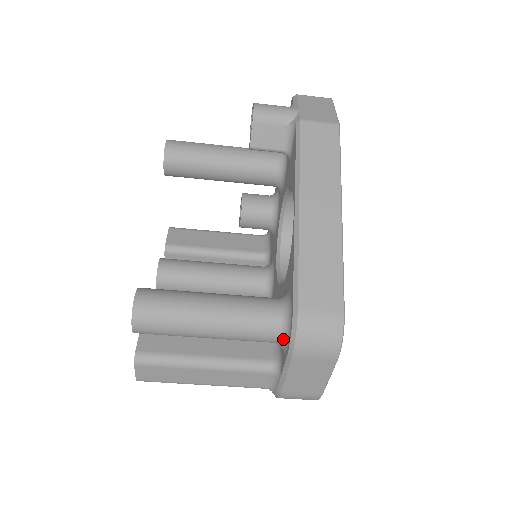
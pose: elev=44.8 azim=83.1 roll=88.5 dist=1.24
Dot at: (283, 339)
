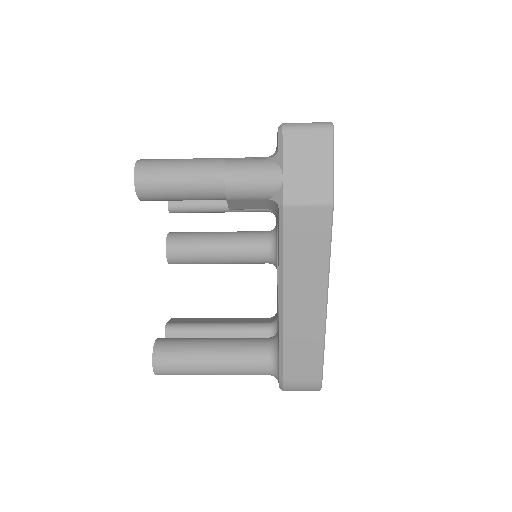
Dot at: (275, 377)
